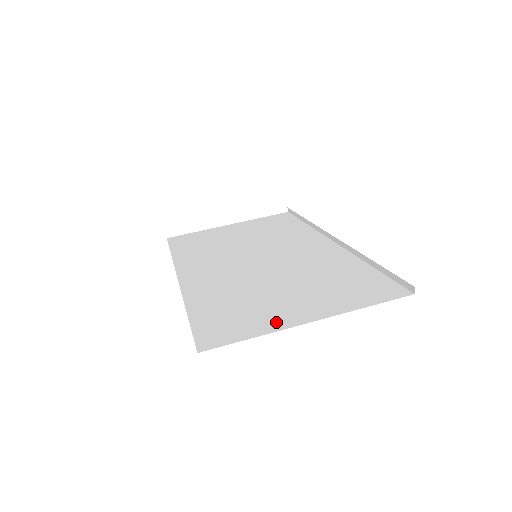
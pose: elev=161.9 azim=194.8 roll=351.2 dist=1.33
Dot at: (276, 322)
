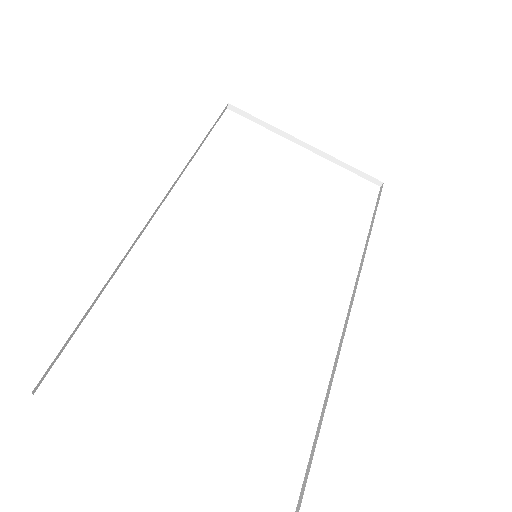
Dot at: (140, 419)
